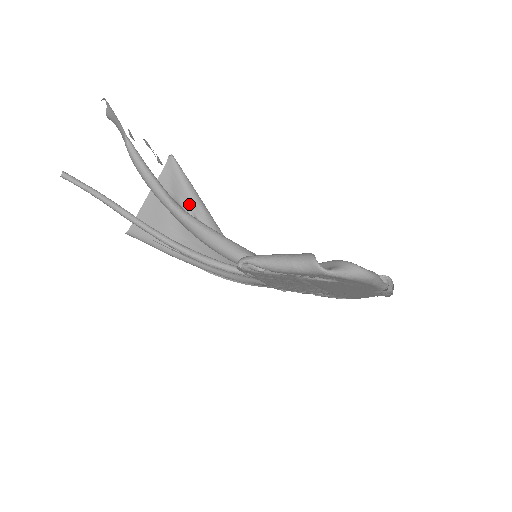
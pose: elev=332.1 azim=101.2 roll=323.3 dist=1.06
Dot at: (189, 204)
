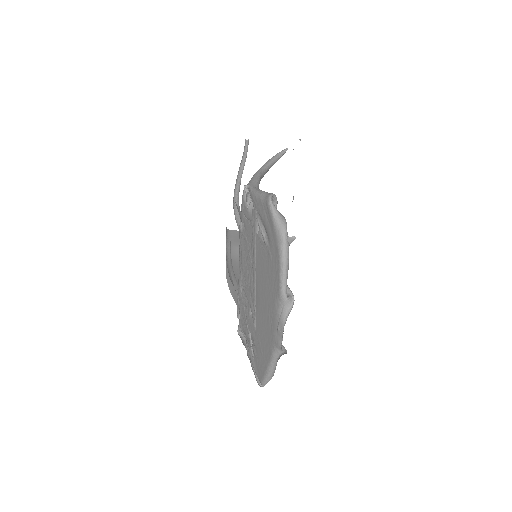
Dot at: occluded
